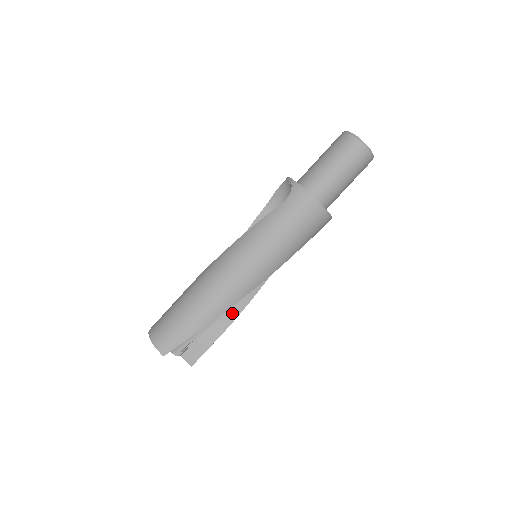
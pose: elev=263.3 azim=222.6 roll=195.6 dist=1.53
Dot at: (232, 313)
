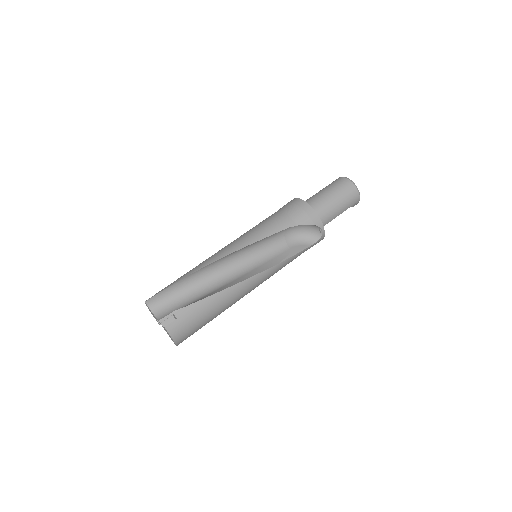
Dot at: (220, 289)
